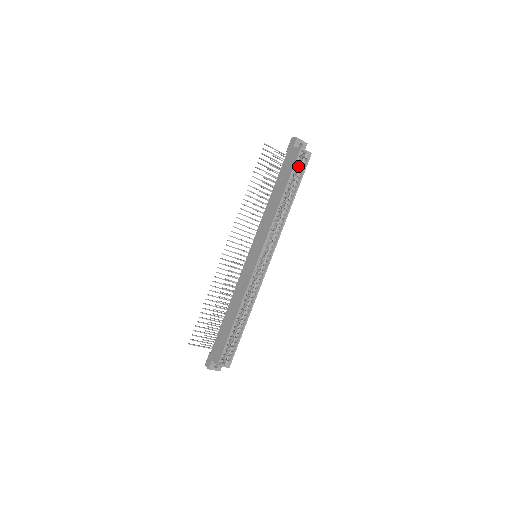
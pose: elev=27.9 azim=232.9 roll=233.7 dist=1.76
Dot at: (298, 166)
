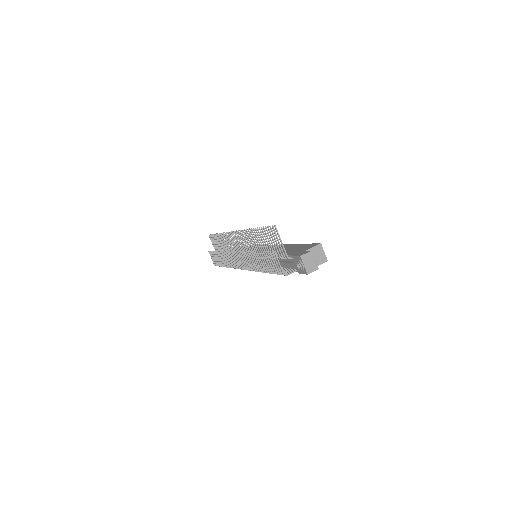
Dot at: occluded
